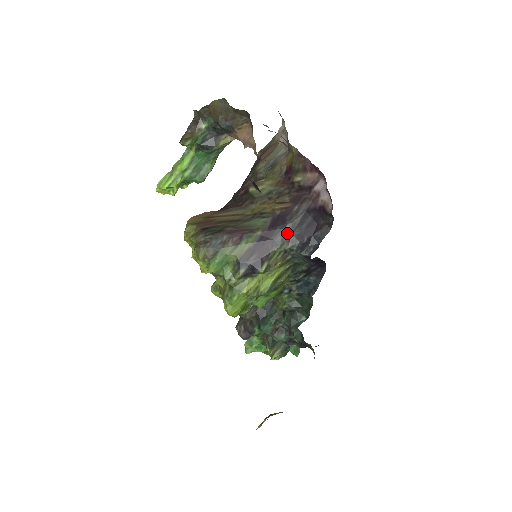
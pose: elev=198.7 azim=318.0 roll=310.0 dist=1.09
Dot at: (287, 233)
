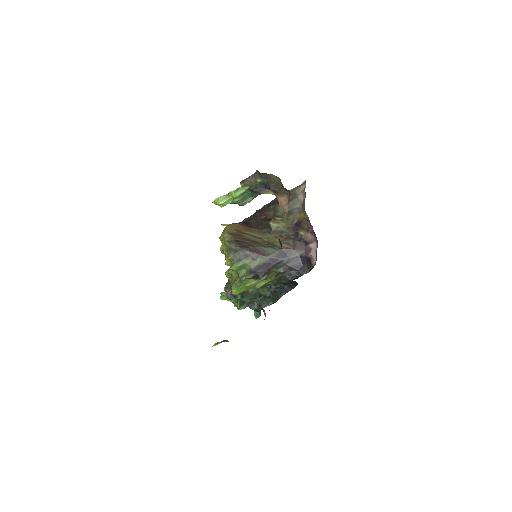
Dot at: (284, 264)
